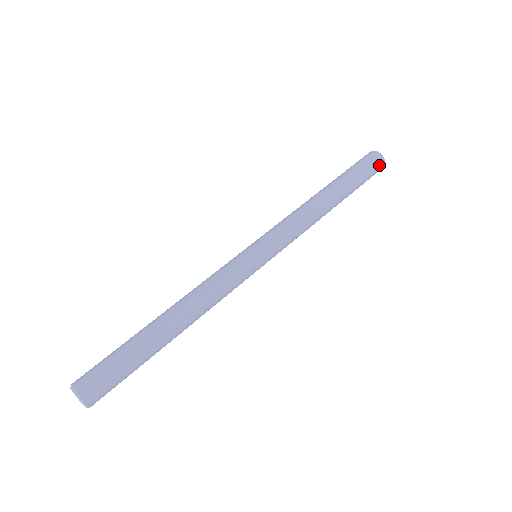
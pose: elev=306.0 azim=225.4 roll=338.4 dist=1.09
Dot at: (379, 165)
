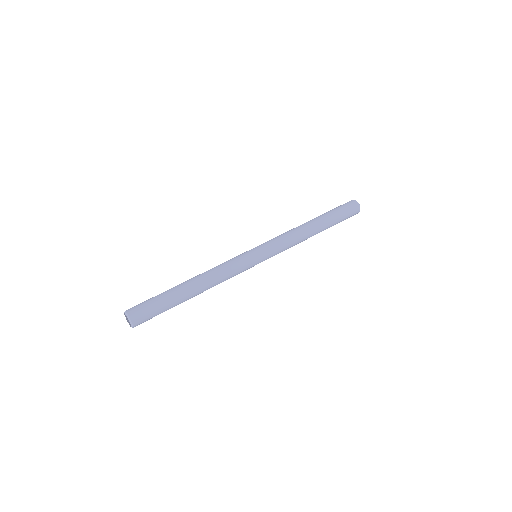
Dot at: (353, 205)
